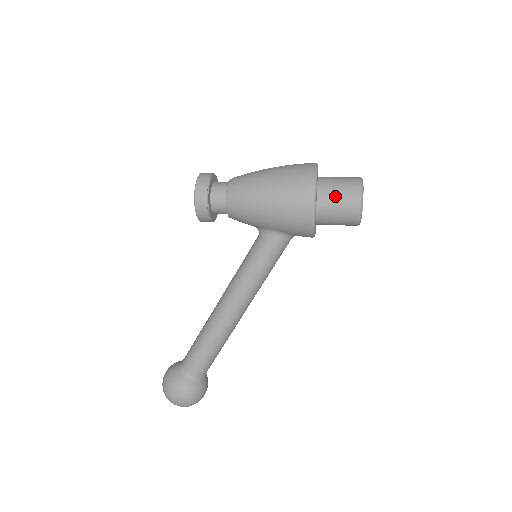
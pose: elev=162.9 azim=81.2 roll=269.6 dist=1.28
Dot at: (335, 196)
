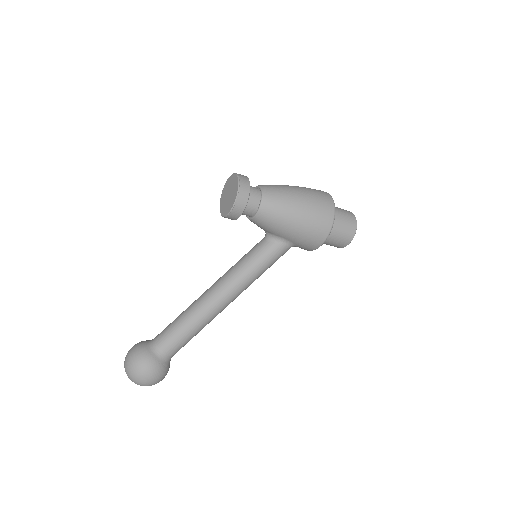
Dot at: (341, 224)
